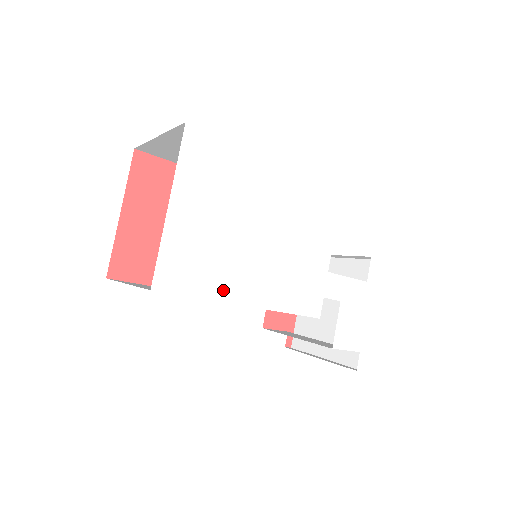
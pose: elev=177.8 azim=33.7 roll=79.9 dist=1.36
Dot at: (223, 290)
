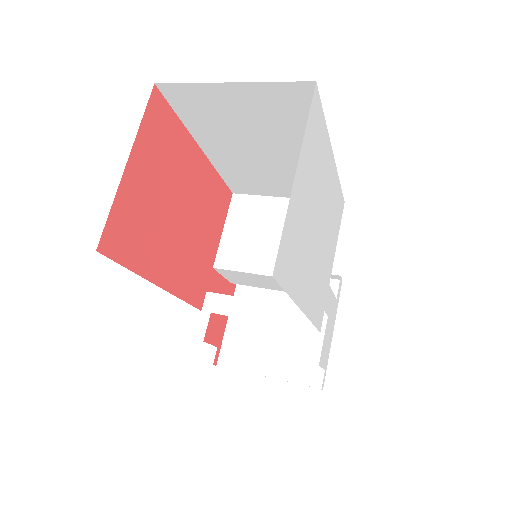
Dot at: (298, 289)
